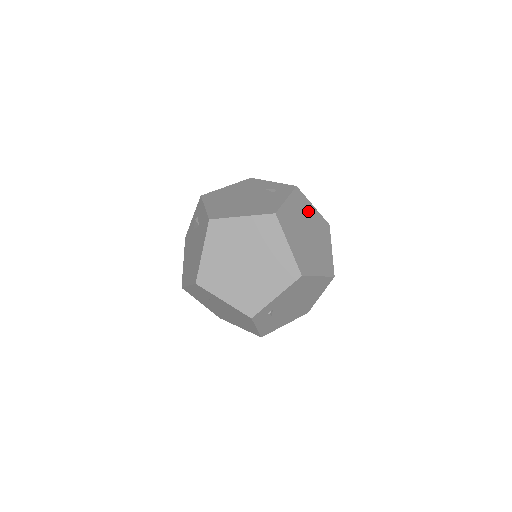
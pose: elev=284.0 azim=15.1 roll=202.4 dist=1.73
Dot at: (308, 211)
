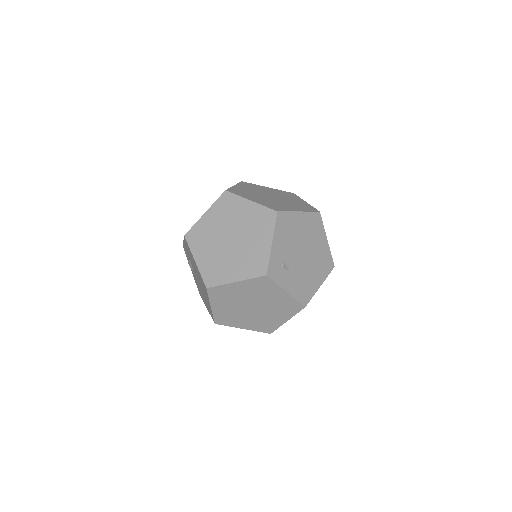
Dot at: (263, 189)
